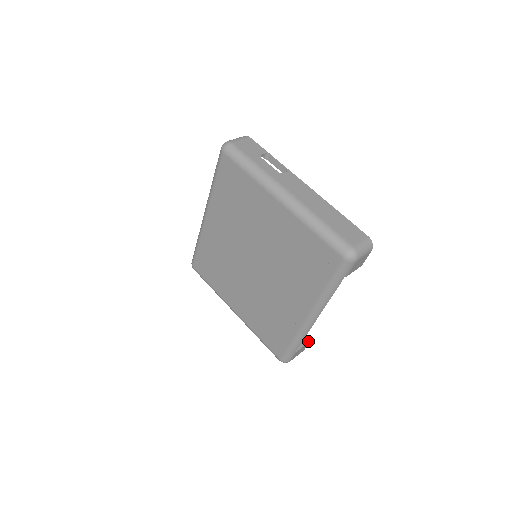
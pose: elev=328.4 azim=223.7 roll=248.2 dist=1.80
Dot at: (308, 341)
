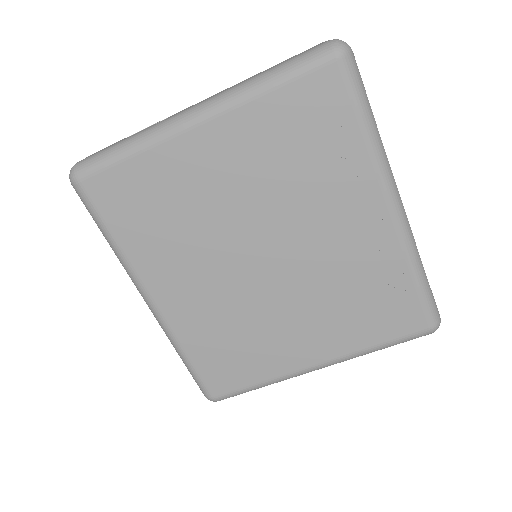
Dot at: occluded
